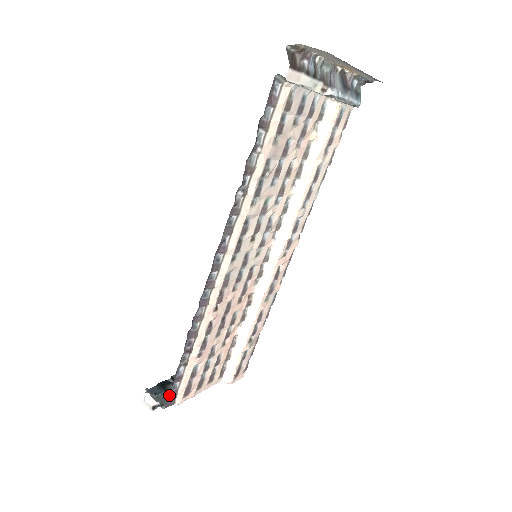
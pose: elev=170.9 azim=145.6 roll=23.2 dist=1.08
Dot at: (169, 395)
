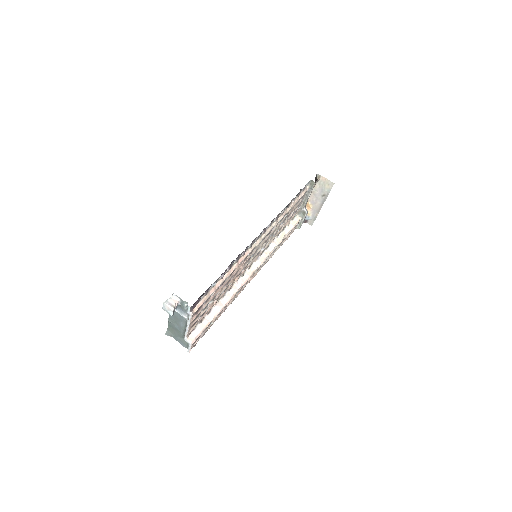
Dot at: (198, 299)
